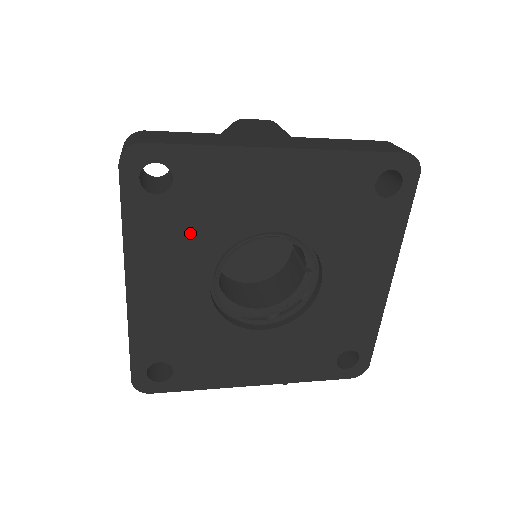
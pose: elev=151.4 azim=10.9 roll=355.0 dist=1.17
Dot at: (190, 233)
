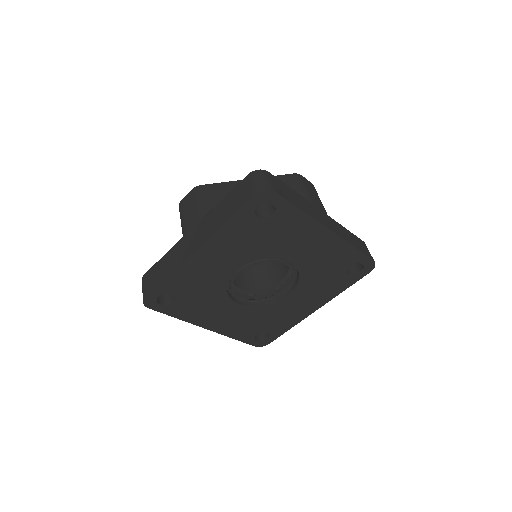
Dot at: (204, 300)
